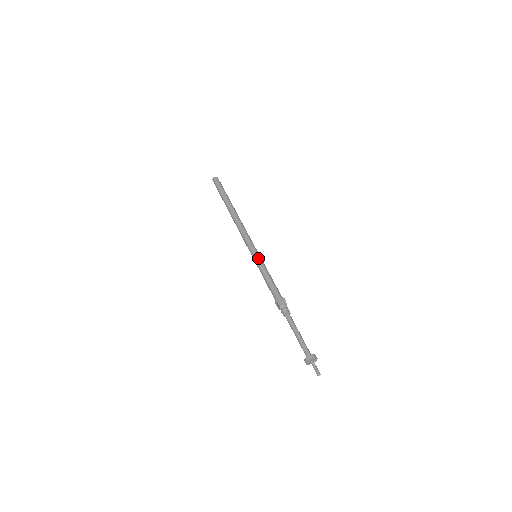
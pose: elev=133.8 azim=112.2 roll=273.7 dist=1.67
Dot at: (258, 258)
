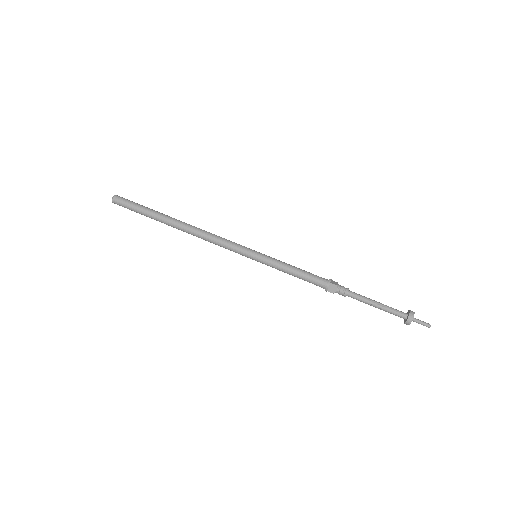
Dot at: (265, 255)
